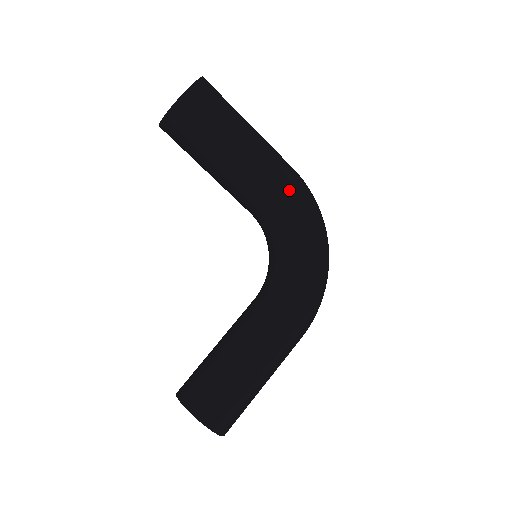
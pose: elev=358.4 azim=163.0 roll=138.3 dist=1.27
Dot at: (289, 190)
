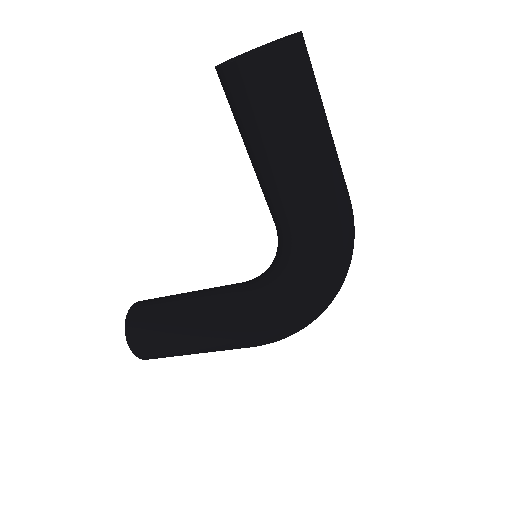
Dot at: (312, 234)
